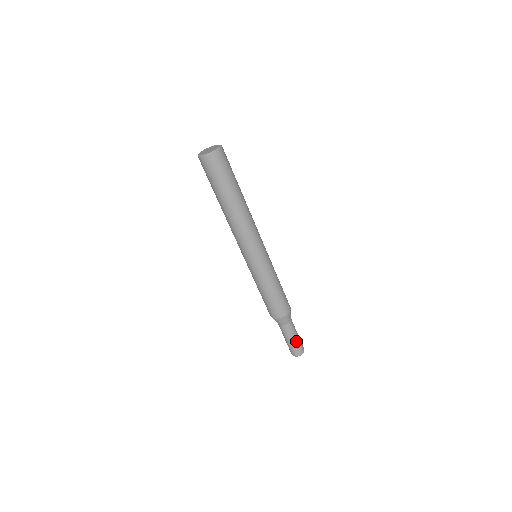
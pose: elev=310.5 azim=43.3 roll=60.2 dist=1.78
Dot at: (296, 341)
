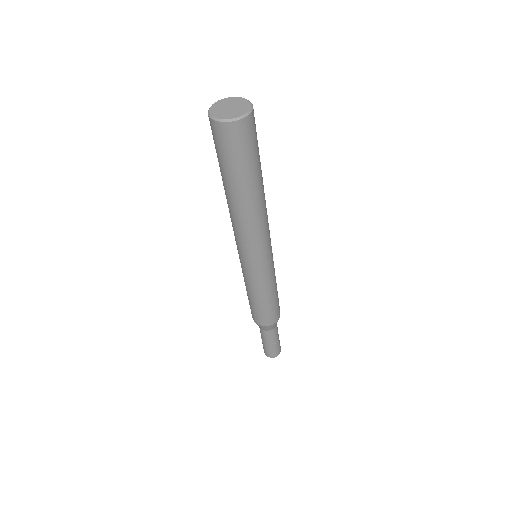
Dot at: (272, 346)
